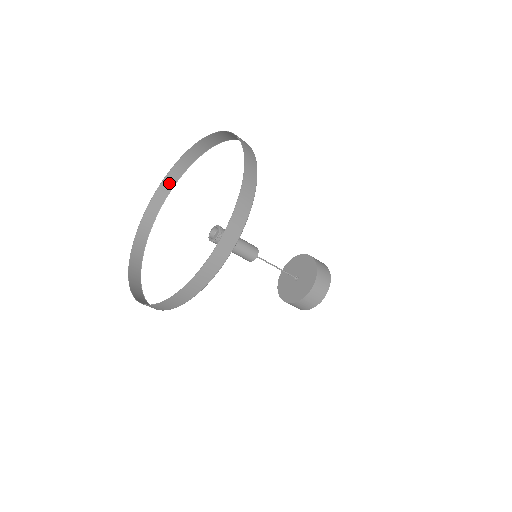
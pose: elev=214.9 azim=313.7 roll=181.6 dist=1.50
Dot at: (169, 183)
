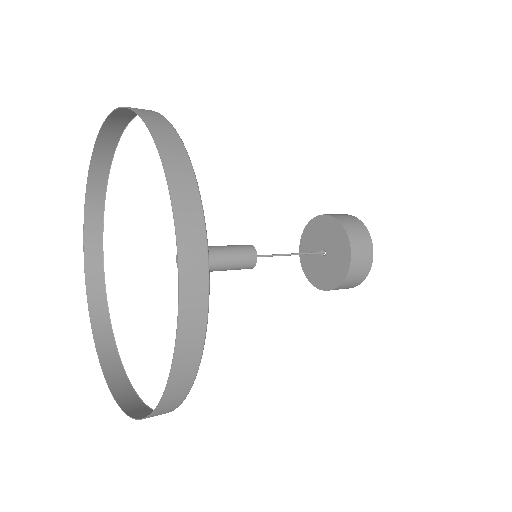
Dot at: (117, 122)
